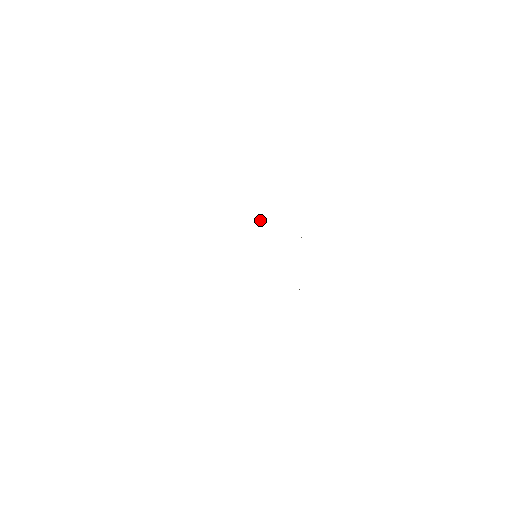
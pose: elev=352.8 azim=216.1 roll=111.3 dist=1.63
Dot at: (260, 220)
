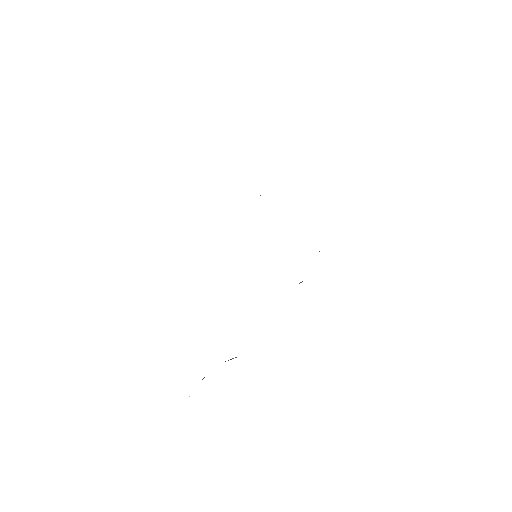
Dot at: occluded
